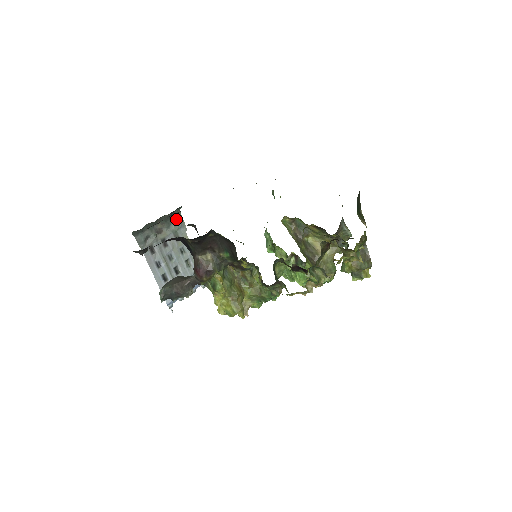
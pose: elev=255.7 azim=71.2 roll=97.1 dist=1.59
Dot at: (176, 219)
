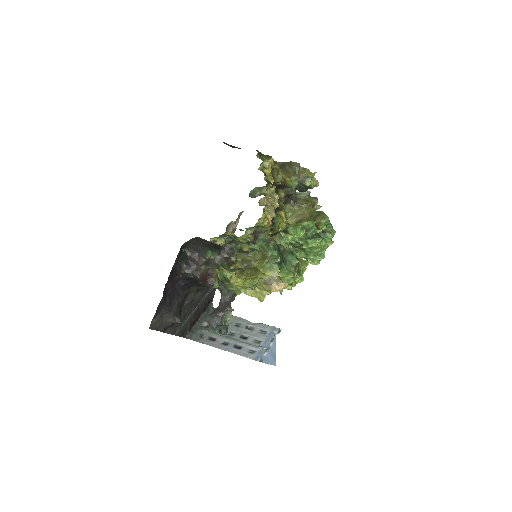
Dot at: occluded
